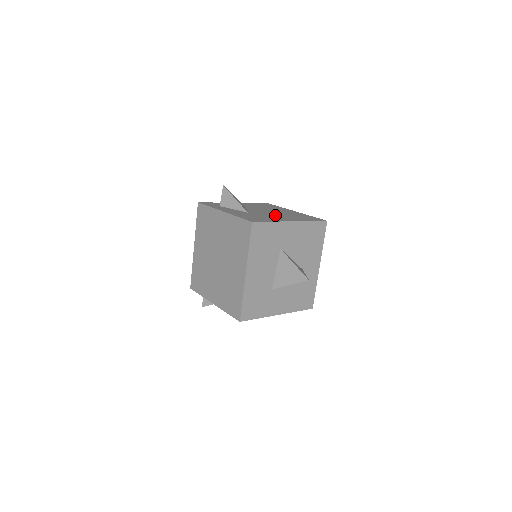
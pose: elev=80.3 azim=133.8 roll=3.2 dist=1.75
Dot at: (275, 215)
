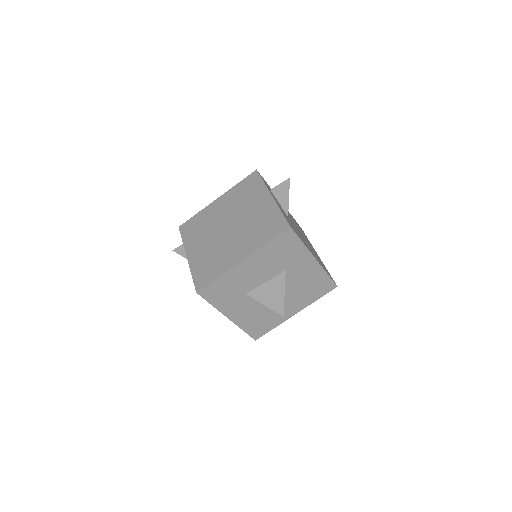
Dot at: occluded
